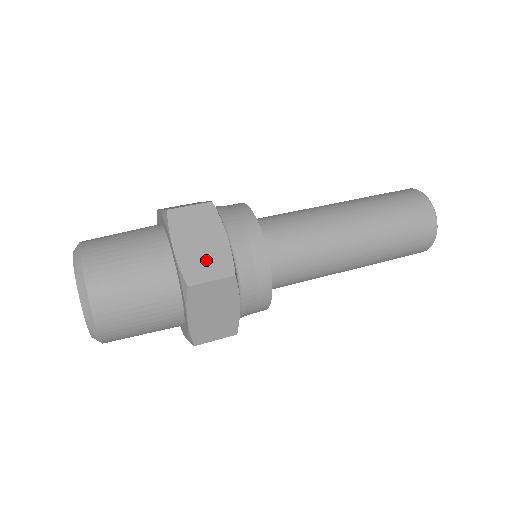
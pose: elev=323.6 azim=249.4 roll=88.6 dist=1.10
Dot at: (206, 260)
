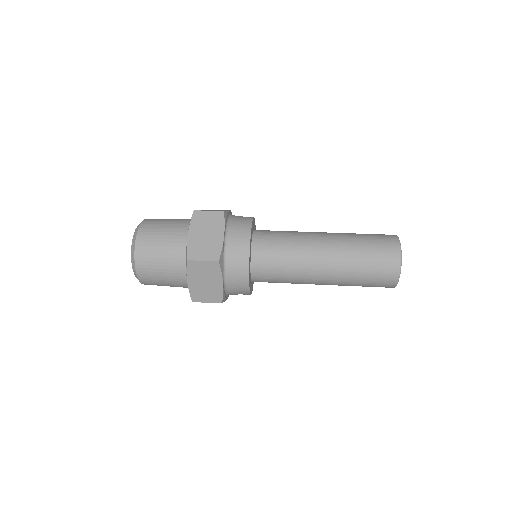
Dot at: (204, 247)
